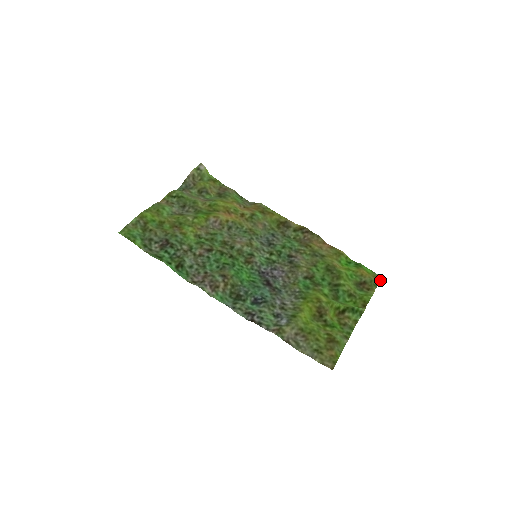
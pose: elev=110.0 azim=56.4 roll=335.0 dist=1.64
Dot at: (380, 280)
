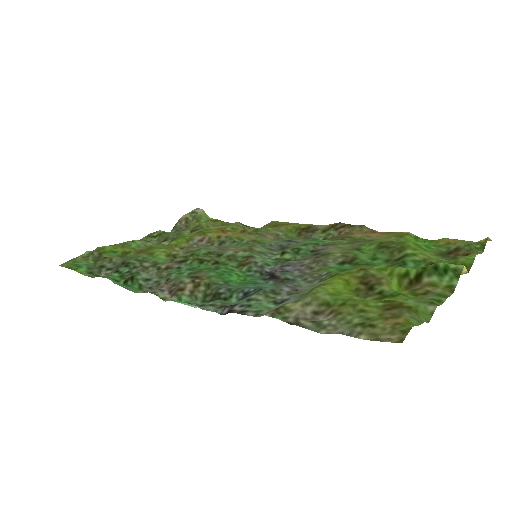
Dot at: (486, 239)
